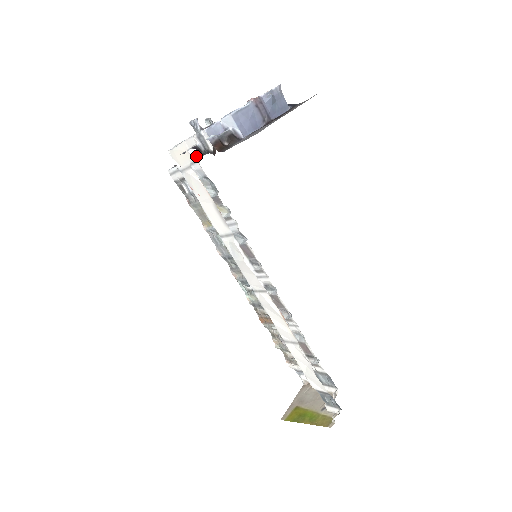
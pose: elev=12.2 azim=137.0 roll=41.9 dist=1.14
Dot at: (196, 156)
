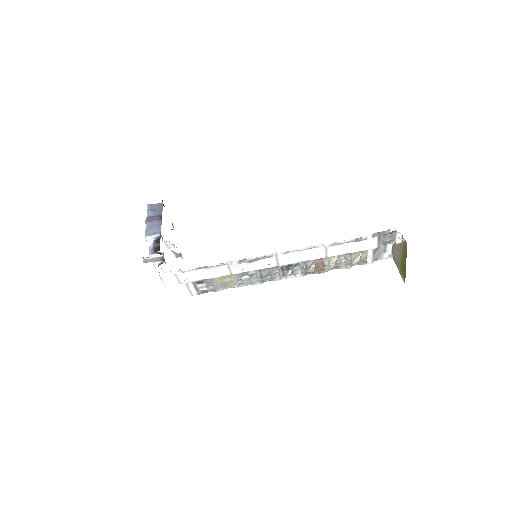
Dot at: (179, 272)
